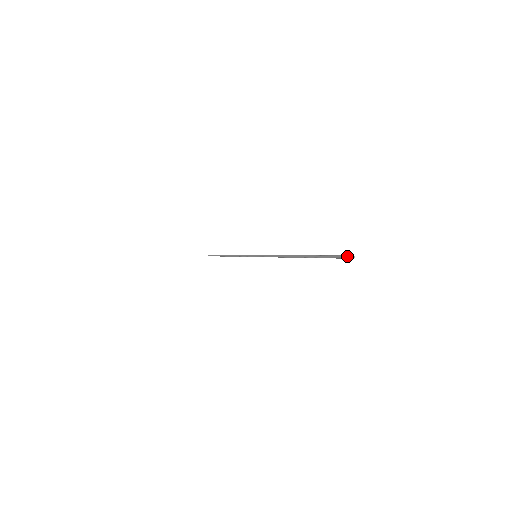
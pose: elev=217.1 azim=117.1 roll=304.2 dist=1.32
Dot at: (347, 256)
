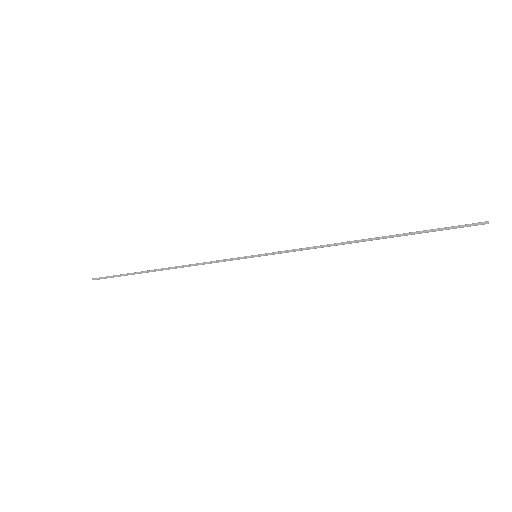
Dot at: (480, 223)
